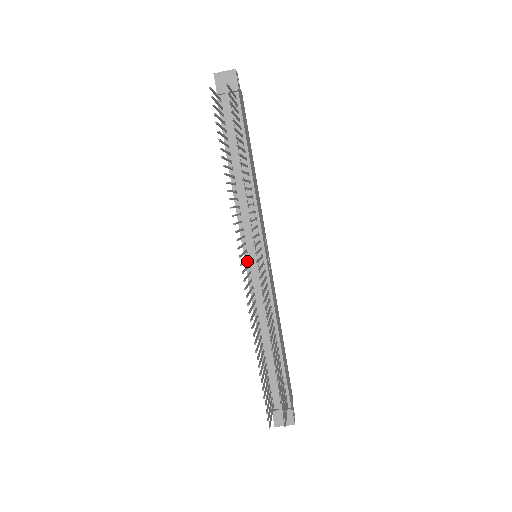
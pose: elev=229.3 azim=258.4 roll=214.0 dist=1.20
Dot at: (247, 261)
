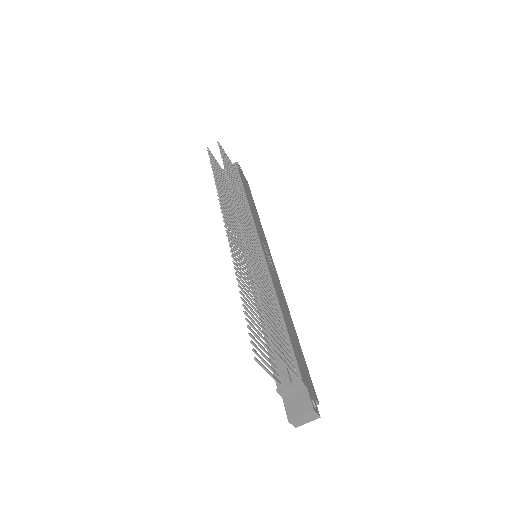
Dot at: (246, 257)
